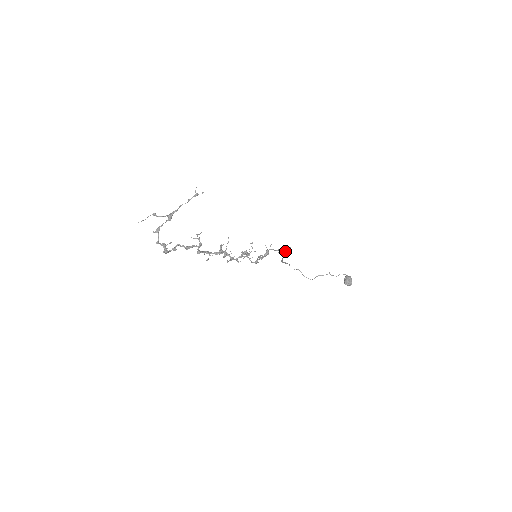
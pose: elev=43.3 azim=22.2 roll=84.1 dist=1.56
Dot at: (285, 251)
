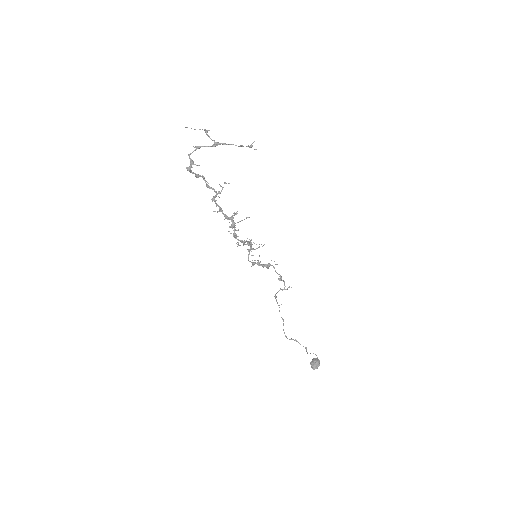
Dot at: (285, 286)
